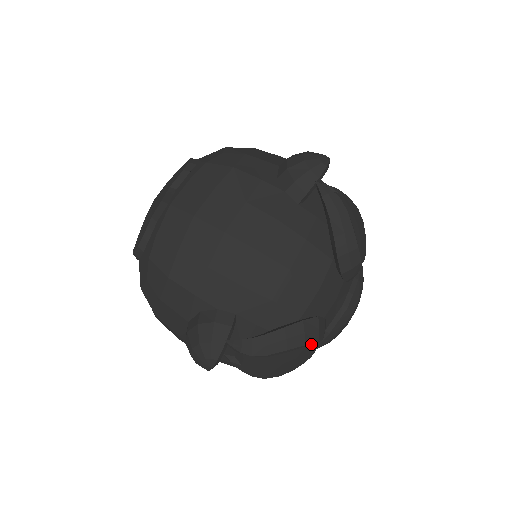
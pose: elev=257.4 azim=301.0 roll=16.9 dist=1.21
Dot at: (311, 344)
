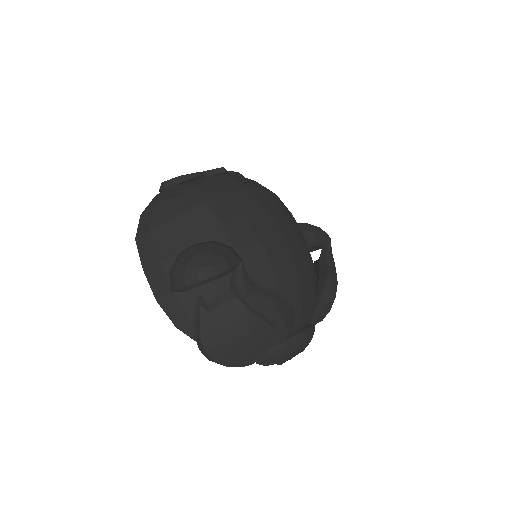
Dot at: (271, 341)
